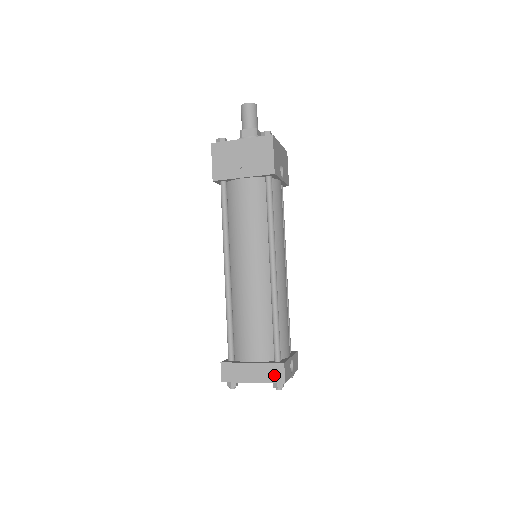
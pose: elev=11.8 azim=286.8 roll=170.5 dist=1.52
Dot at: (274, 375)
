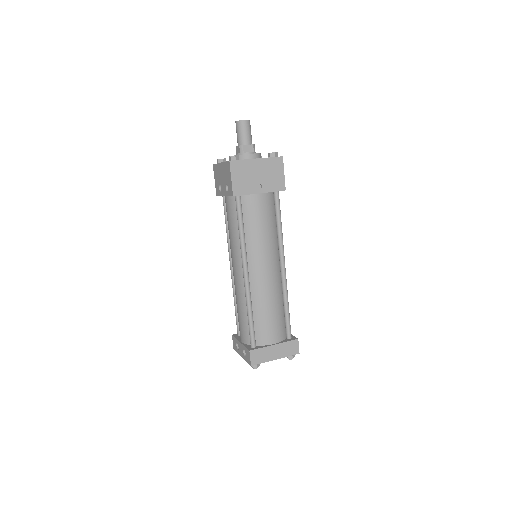
Dot at: (291, 349)
